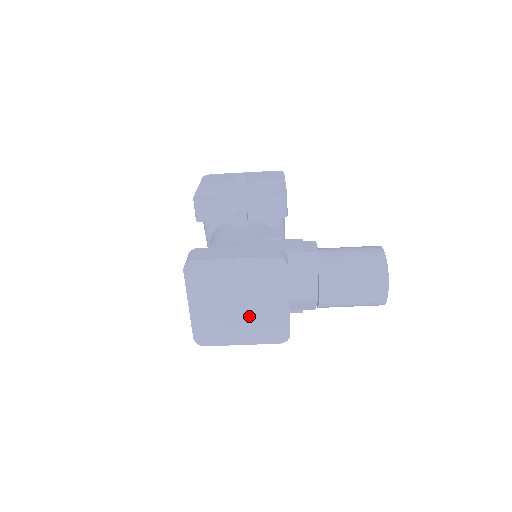
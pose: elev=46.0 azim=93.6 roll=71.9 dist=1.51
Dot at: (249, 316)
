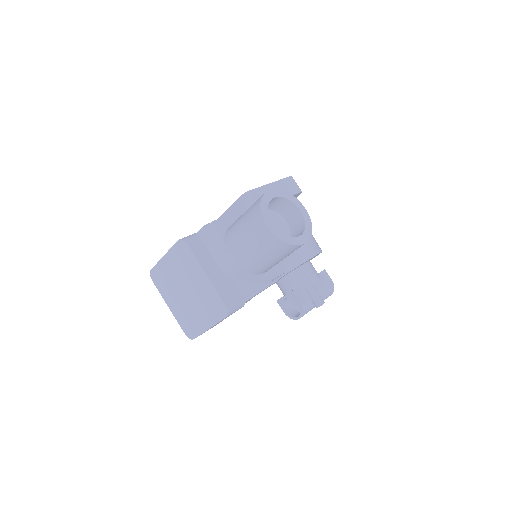
Dot at: (197, 300)
